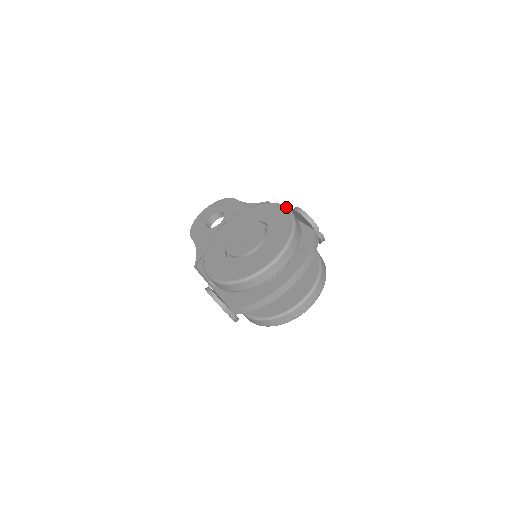
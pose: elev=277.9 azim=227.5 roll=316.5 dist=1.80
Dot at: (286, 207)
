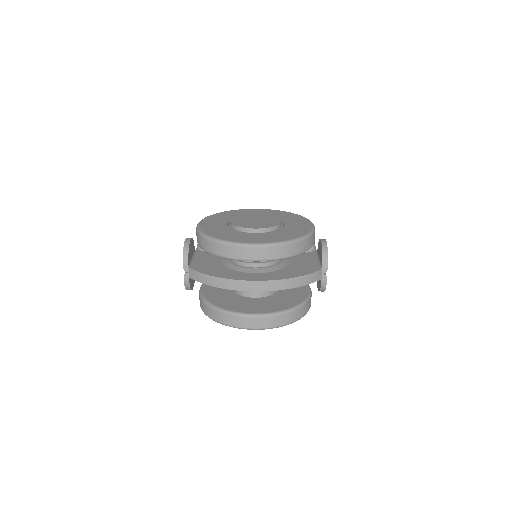
Dot at: occluded
